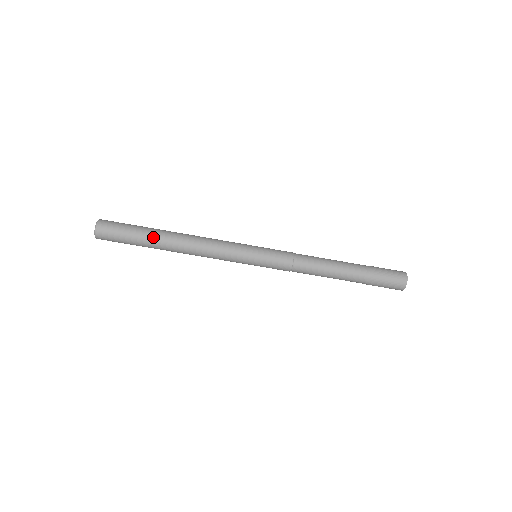
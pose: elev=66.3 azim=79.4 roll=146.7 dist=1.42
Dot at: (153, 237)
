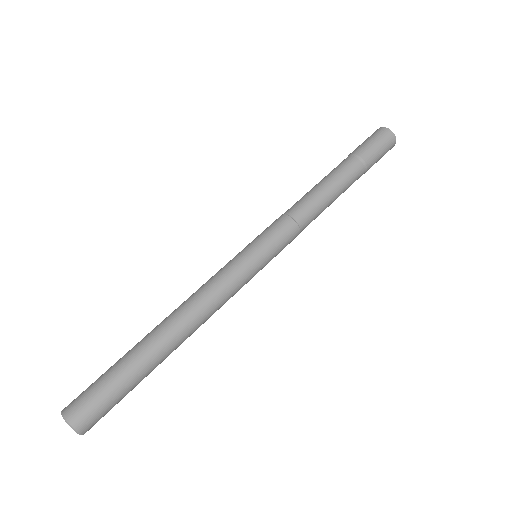
Dot at: (139, 351)
